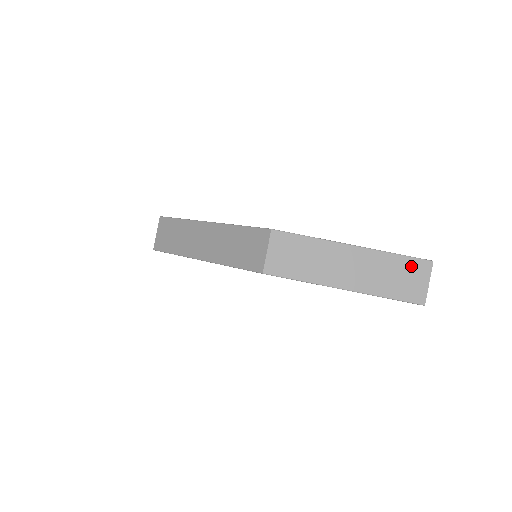
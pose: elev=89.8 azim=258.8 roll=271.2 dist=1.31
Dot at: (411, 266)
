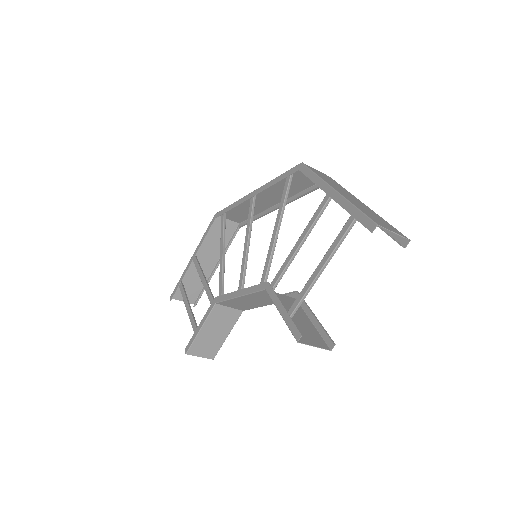
Dot at: (391, 227)
